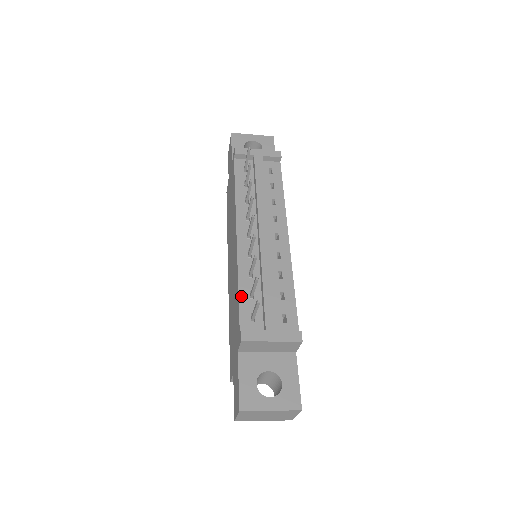
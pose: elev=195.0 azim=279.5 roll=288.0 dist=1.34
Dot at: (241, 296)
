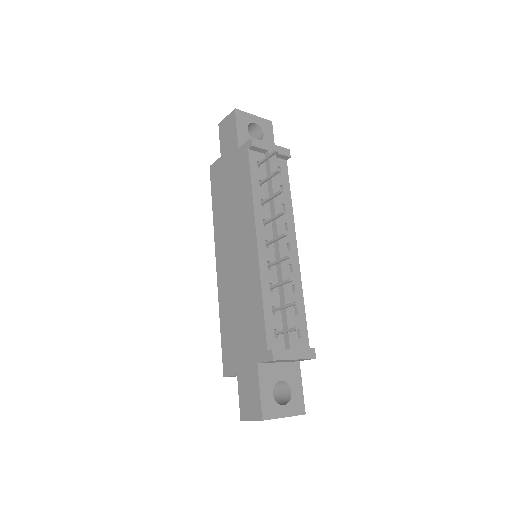
Dot at: (266, 311)
